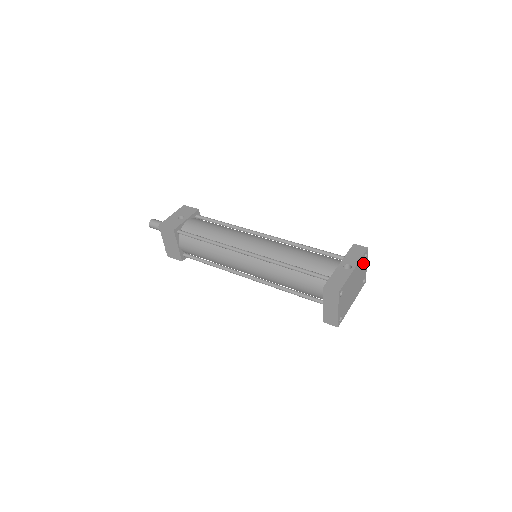
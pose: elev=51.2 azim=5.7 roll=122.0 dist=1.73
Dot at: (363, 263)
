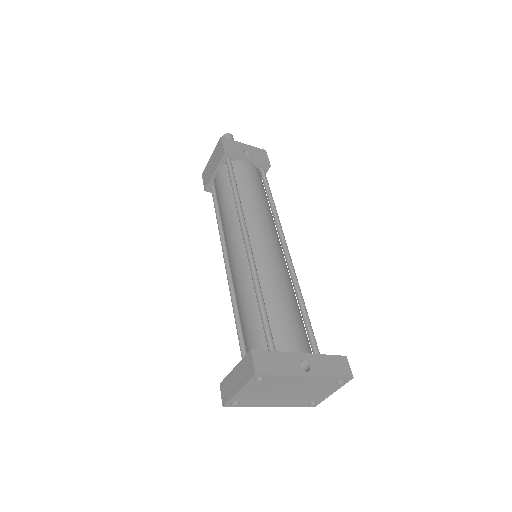
Dot at: (329, 385)
